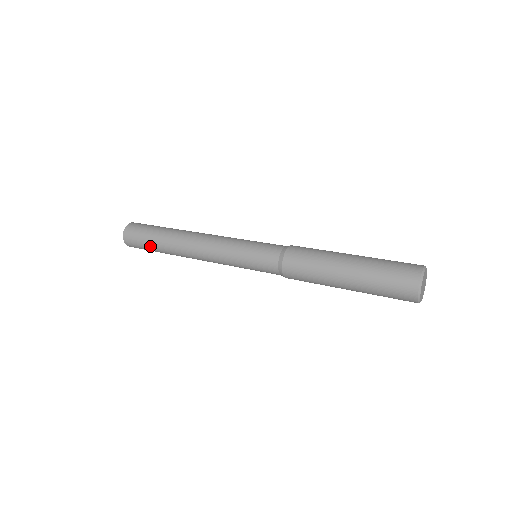
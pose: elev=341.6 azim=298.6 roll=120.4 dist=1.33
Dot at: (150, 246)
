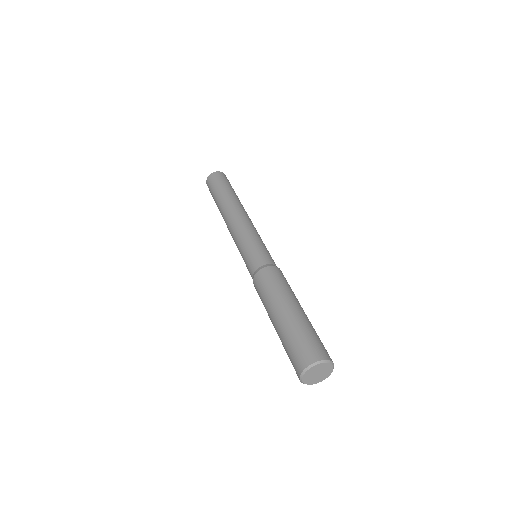
Dot at: occluded
